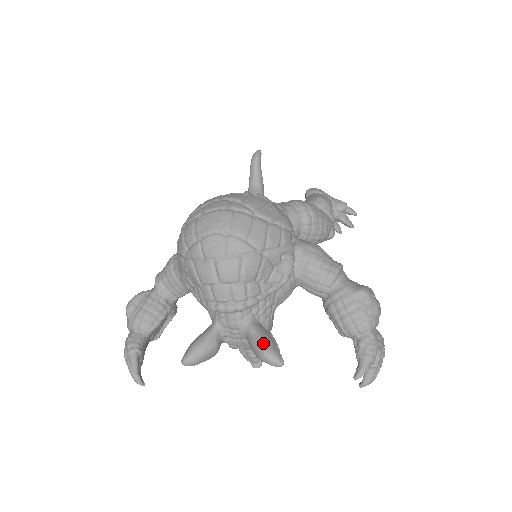
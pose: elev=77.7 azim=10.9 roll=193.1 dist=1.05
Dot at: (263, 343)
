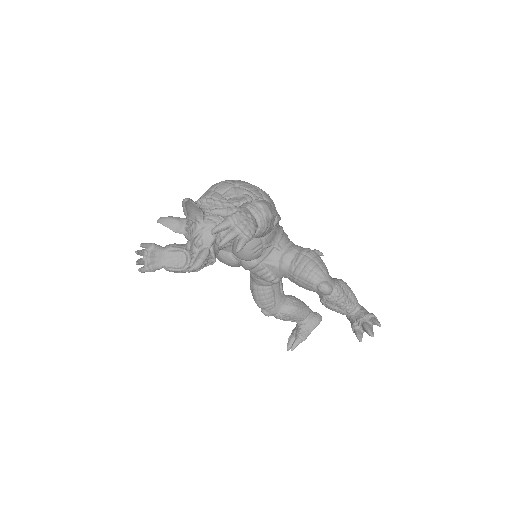
Dot at: occluded
